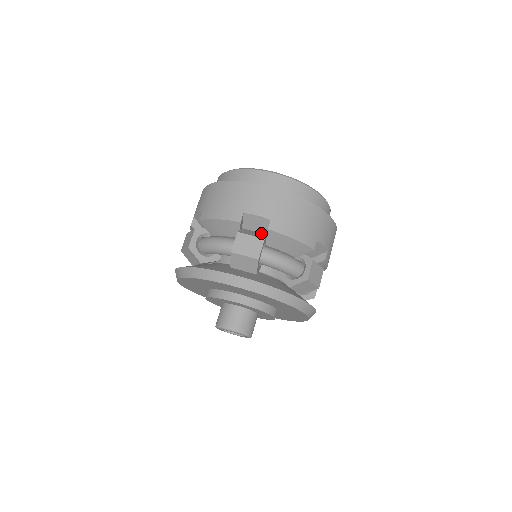
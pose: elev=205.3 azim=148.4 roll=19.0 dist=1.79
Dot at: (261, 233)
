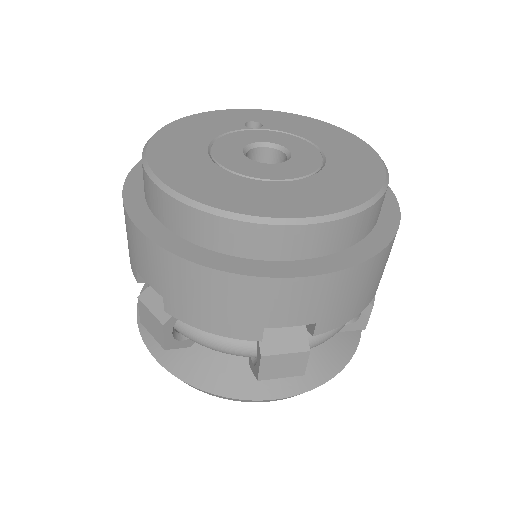
Dot at: occluded
